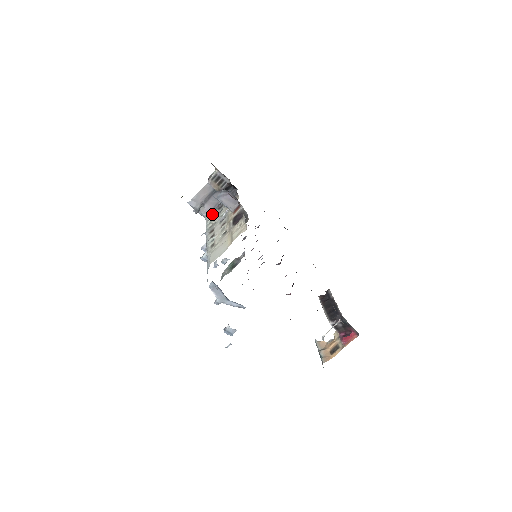
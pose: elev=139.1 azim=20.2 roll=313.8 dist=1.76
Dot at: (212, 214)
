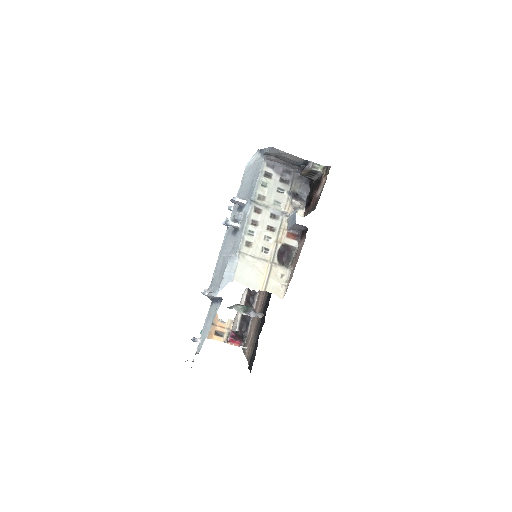
Dot at: (272, 172)
